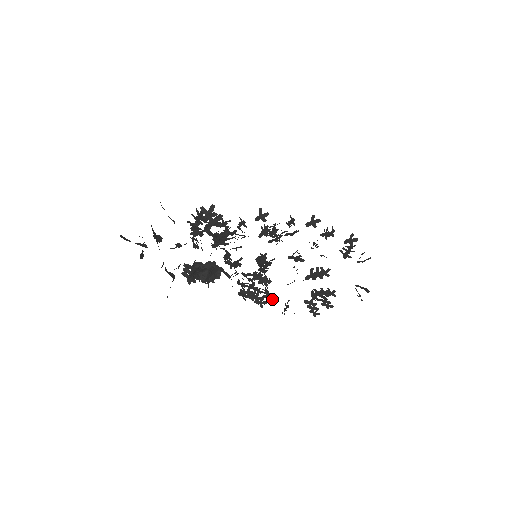
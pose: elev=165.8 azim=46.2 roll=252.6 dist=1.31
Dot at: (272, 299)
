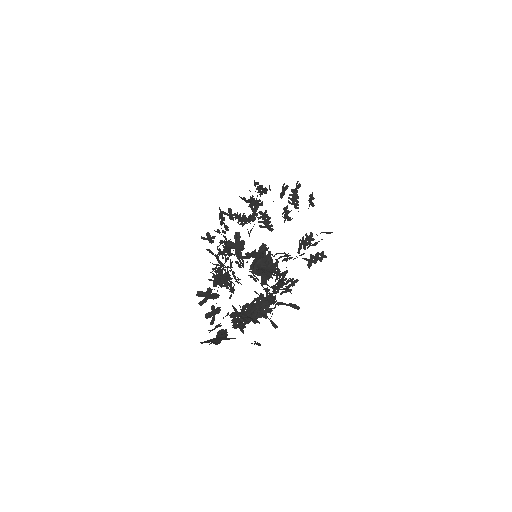
Dot at: (286, 292)
